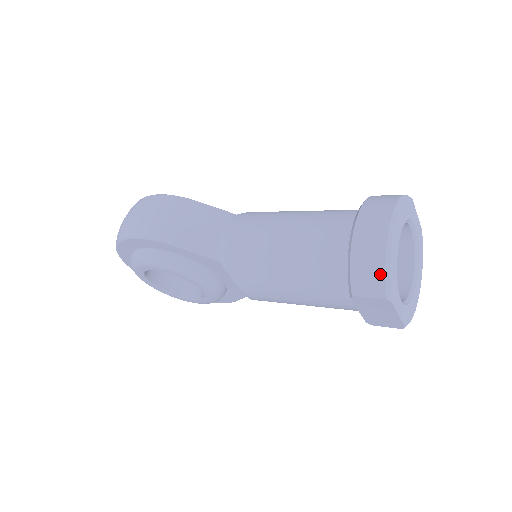
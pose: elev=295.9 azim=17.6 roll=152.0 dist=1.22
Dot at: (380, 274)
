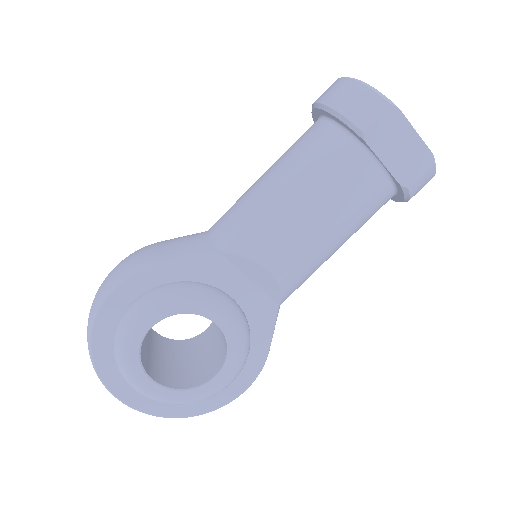
Dot at: (367, 92)
